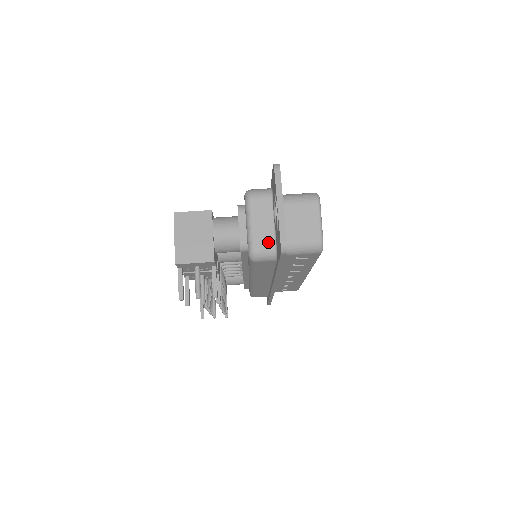
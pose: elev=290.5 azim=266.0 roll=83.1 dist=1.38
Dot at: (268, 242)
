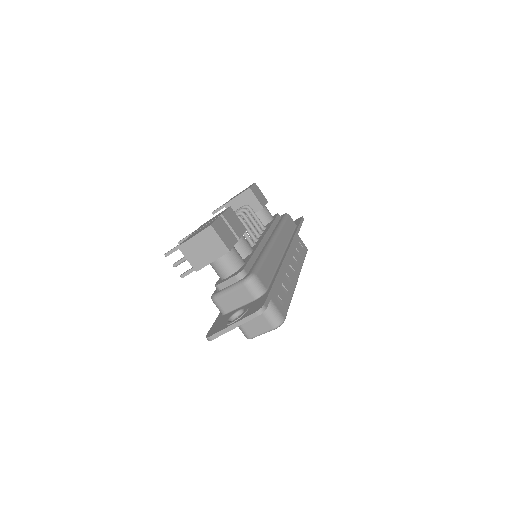
Dot at: (226, 307)
